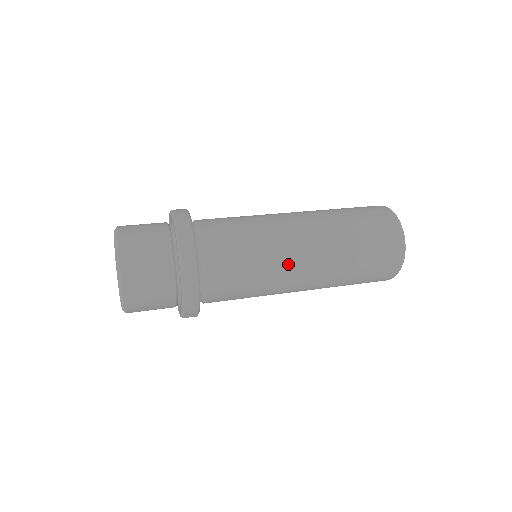
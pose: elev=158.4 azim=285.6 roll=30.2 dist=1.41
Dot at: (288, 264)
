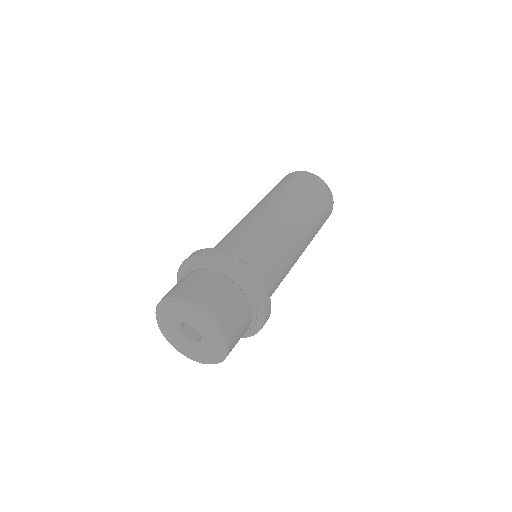
Dot at: occluded
